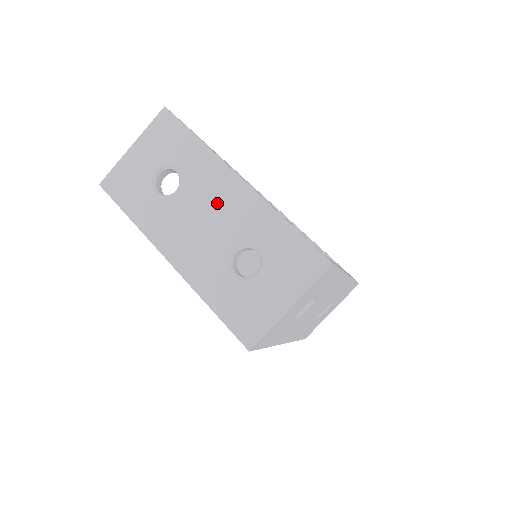
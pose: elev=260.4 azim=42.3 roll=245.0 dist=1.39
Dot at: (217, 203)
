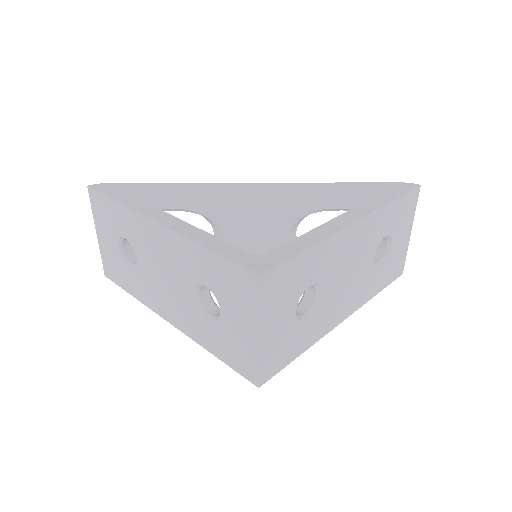
Dot at: (160, 256)
